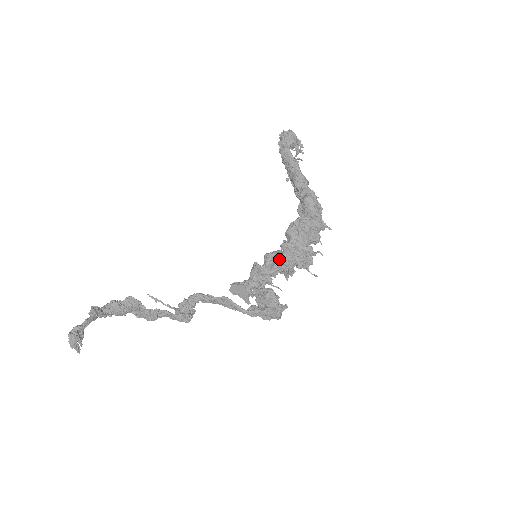
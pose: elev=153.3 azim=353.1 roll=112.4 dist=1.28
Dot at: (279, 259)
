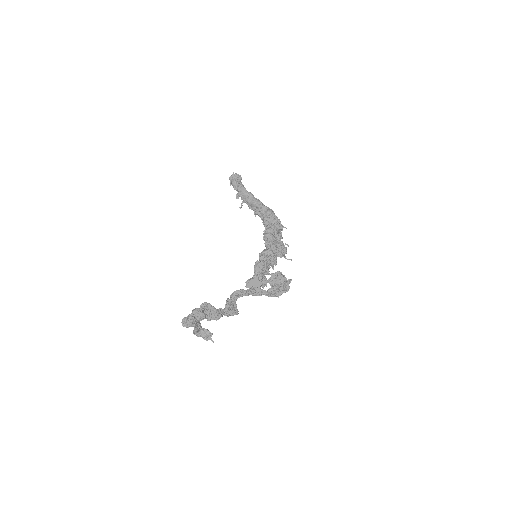
Dot at: (271, 253)
